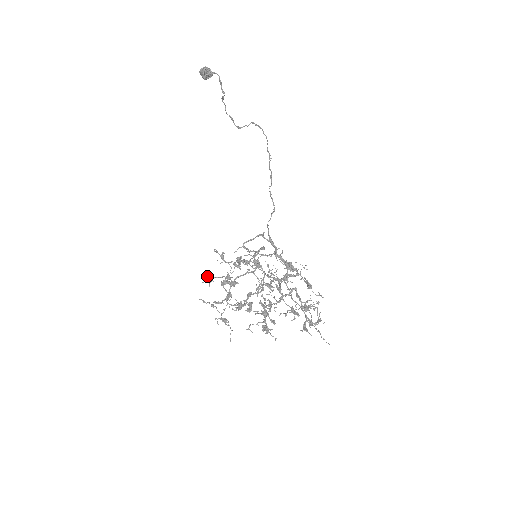
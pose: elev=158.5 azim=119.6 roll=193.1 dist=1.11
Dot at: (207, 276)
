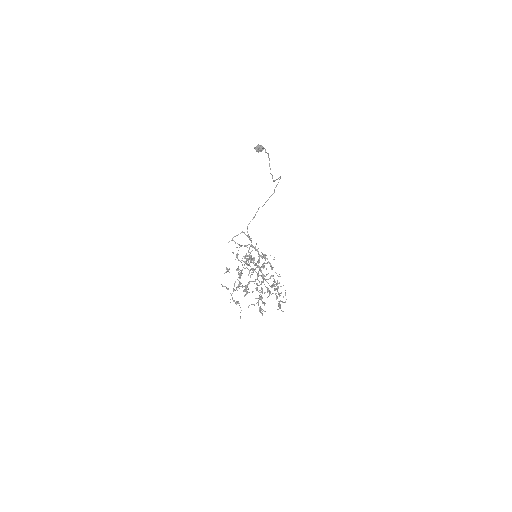
Dot at: (226, 268)
